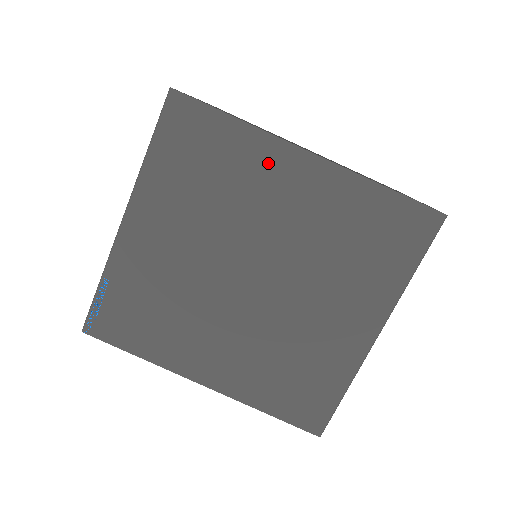
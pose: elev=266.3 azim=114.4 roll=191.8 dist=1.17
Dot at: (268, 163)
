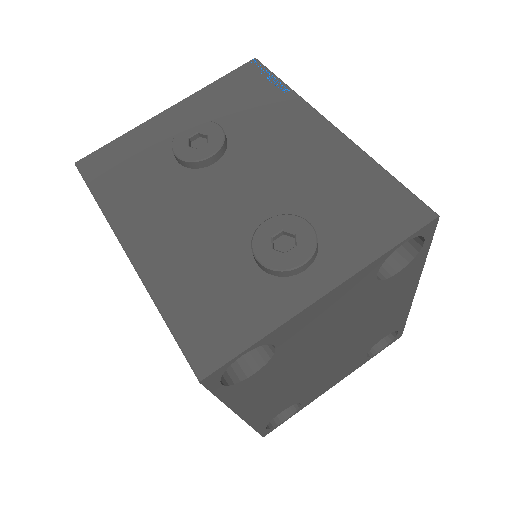
Dot at: occluded
